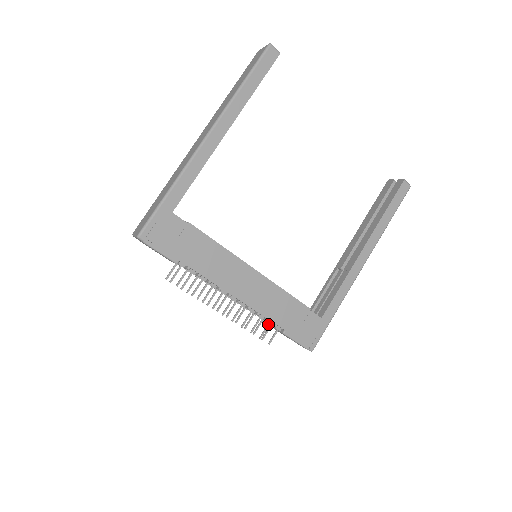
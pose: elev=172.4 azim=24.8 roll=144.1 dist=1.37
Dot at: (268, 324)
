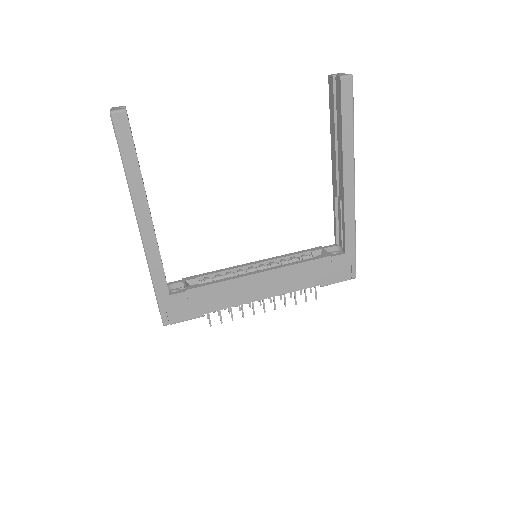
Dot at: (304, 289)
